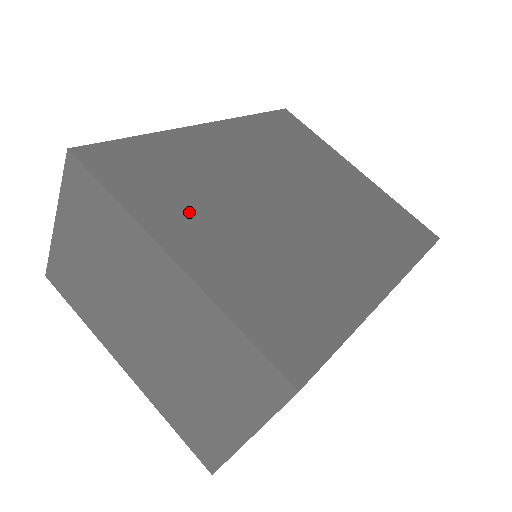
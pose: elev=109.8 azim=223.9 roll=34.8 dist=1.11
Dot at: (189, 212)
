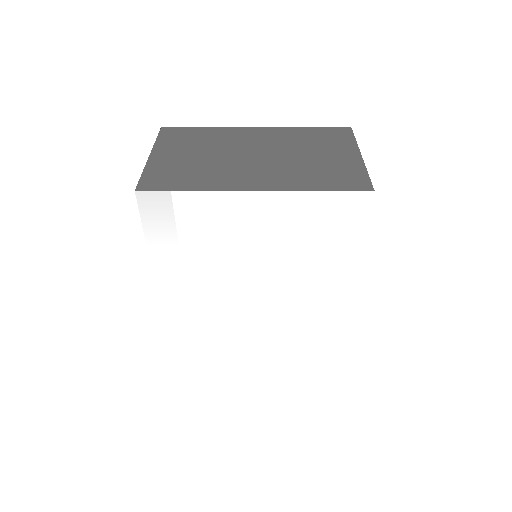
Dot at: occluded
